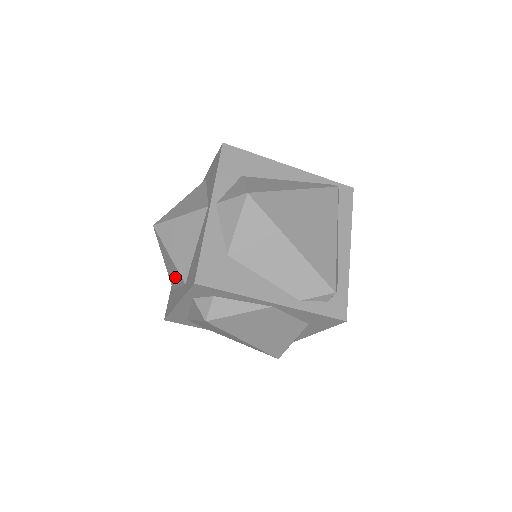
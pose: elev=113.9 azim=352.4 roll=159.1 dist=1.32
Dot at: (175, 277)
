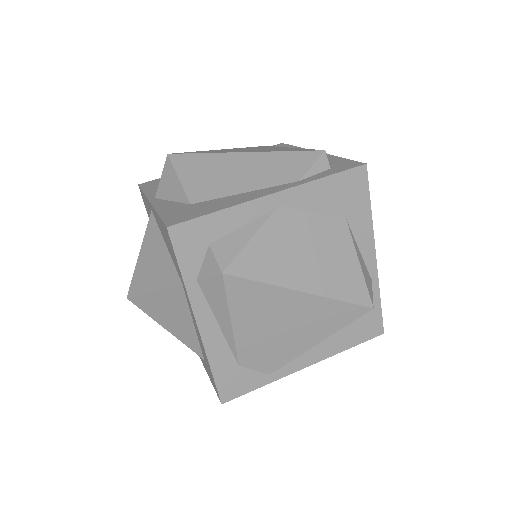
Dot at: (180, 315)
